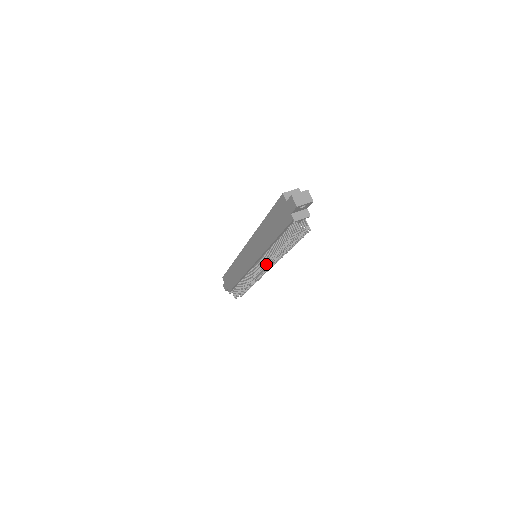
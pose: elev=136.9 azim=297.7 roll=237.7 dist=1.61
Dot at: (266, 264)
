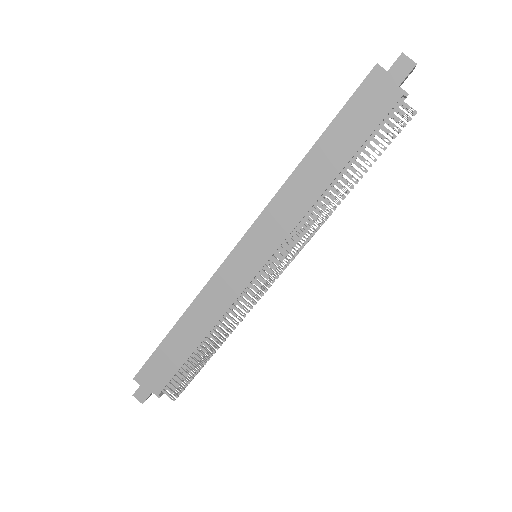
Dot at: (303, 240)
